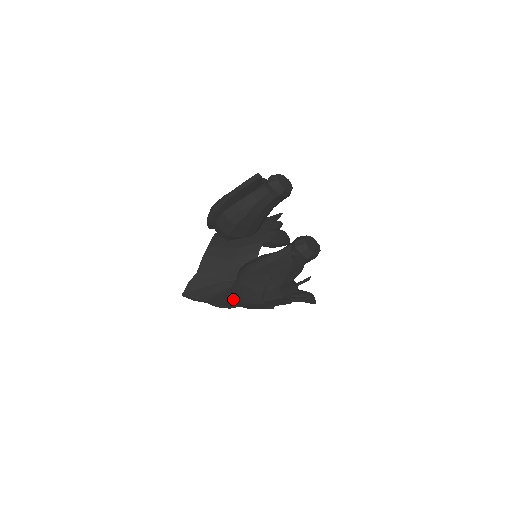
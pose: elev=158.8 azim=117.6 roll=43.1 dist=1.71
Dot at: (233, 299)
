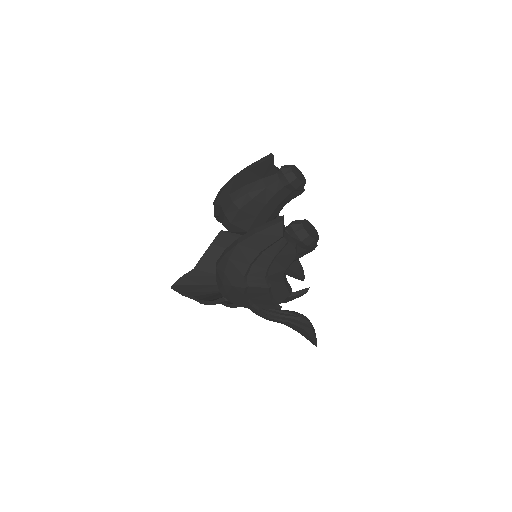
Dot at: occluded
